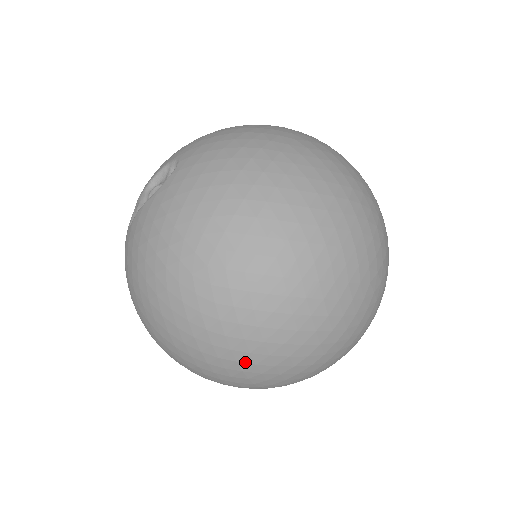
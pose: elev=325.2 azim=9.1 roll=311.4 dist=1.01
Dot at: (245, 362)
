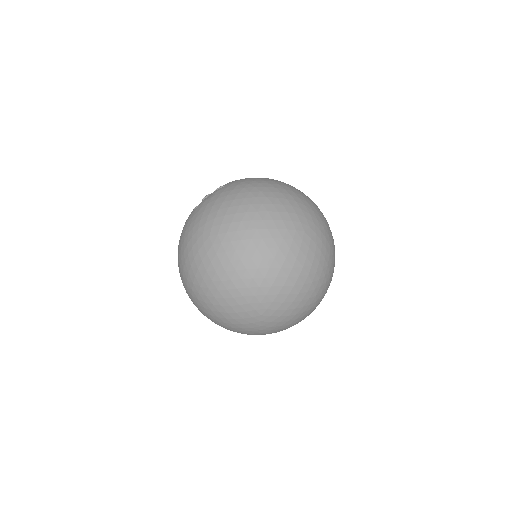
Dot at: occluded
